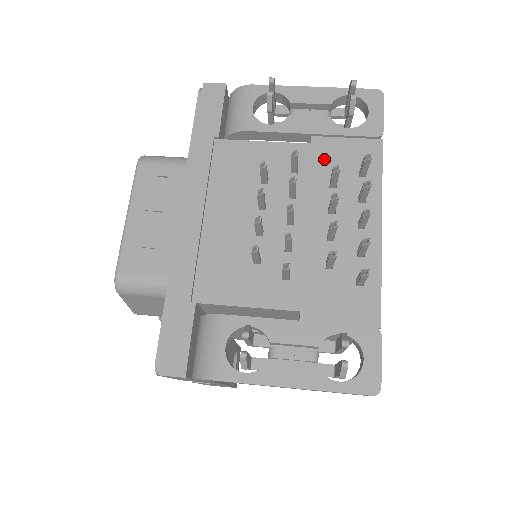
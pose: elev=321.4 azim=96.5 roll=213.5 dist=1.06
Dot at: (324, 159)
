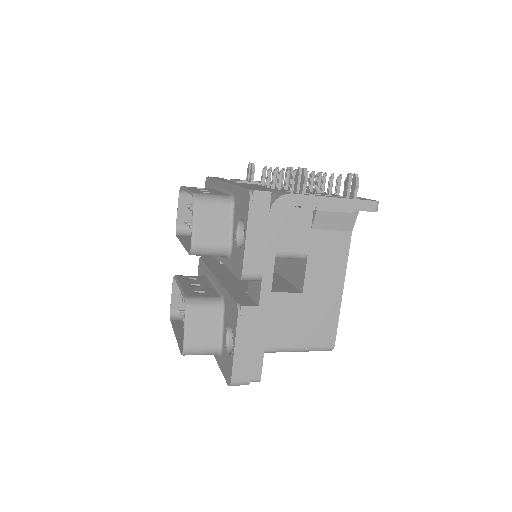
Dot at: occluded
